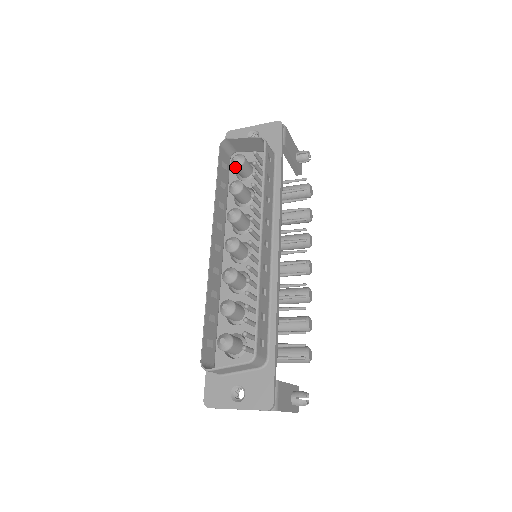
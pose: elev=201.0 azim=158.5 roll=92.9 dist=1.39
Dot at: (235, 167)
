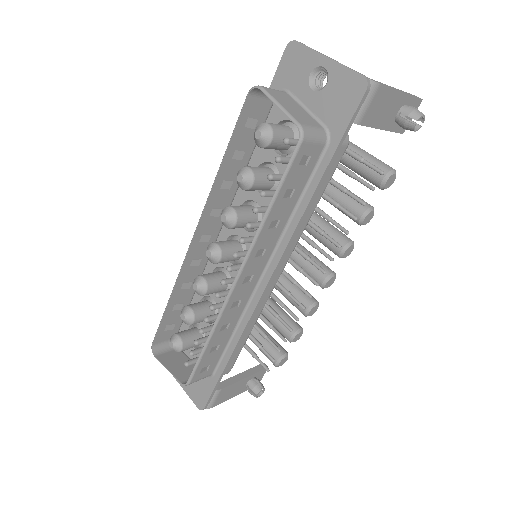
Dot at: (256, 144)
